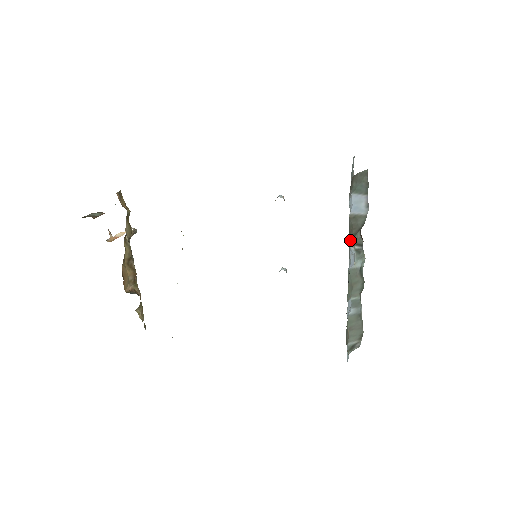
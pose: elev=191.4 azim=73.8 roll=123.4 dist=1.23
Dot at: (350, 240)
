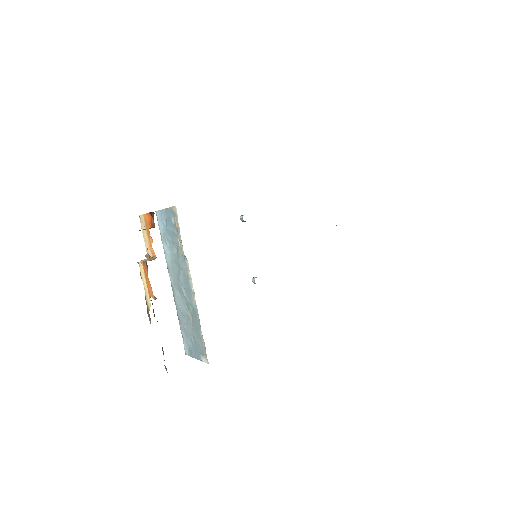
Dot at: occluded
